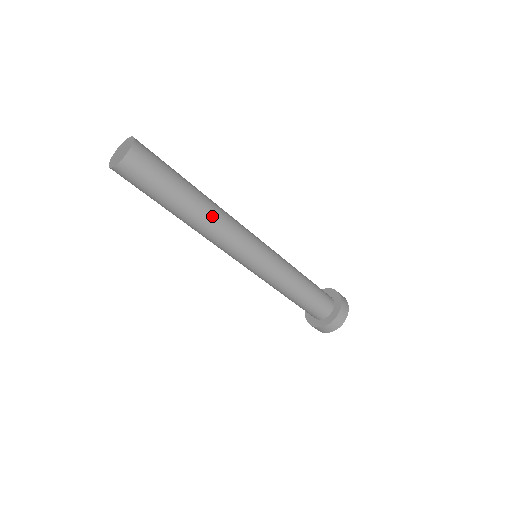
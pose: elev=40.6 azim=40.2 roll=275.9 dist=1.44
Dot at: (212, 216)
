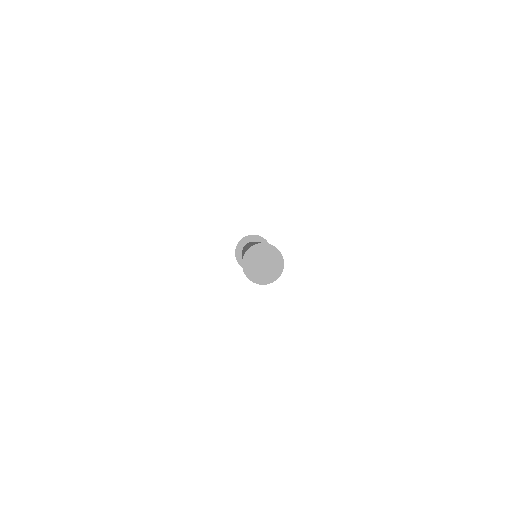
Dot at: occluded
